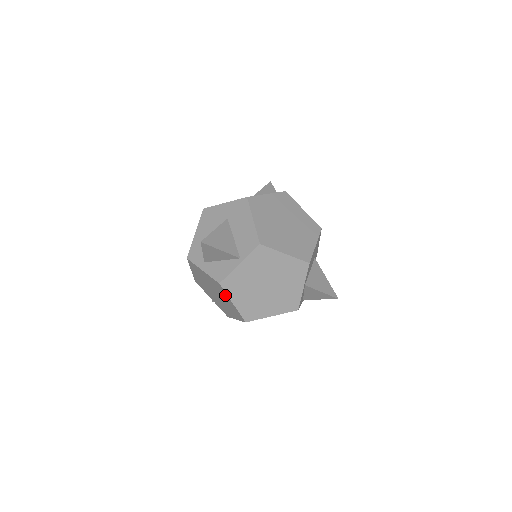
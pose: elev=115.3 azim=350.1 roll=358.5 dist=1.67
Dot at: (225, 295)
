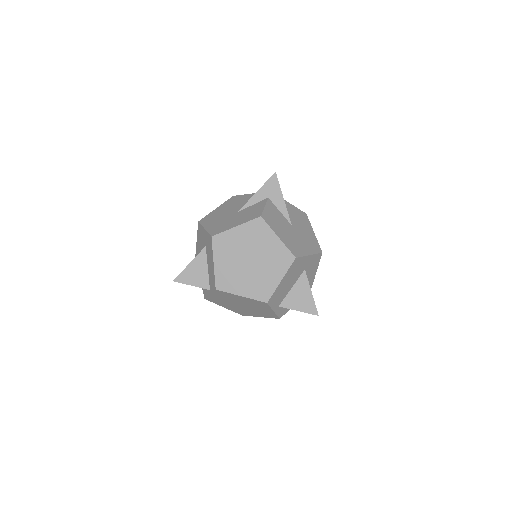
Dot at: occluded
